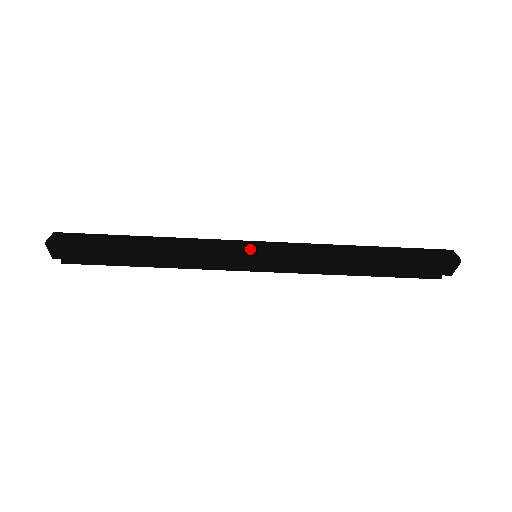
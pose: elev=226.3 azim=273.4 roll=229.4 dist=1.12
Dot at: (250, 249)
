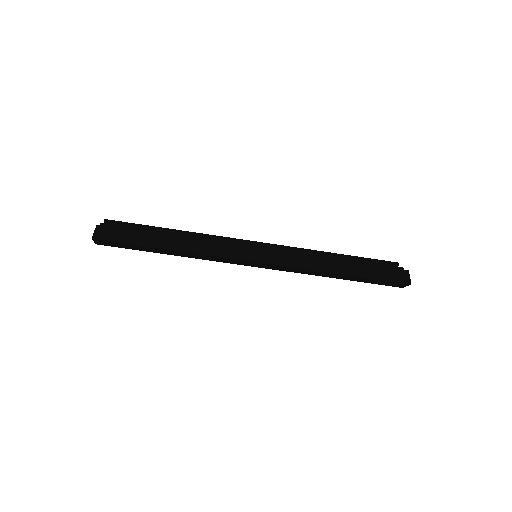
Dot at: (252, 259)
